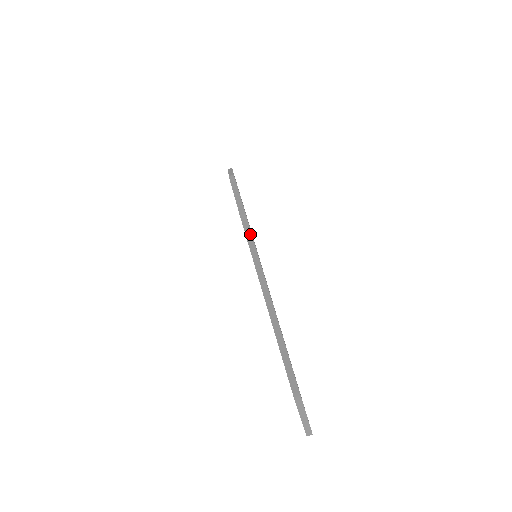
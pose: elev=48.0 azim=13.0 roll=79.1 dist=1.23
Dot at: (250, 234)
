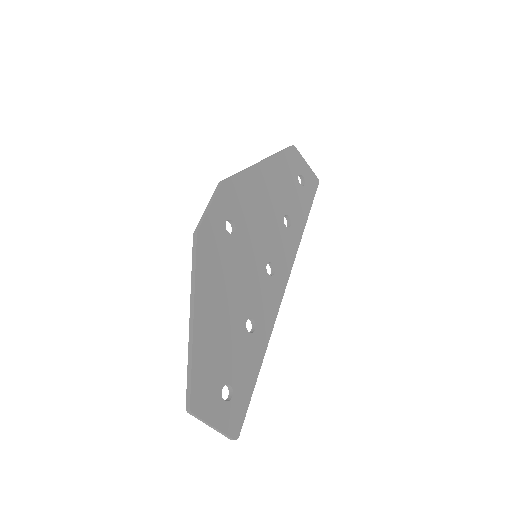
Dot at: (195, 253)
